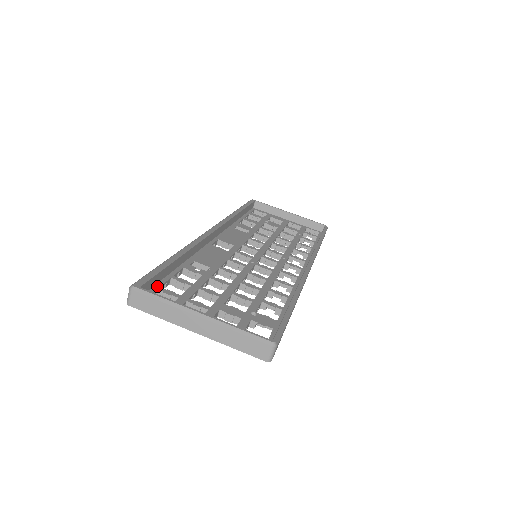
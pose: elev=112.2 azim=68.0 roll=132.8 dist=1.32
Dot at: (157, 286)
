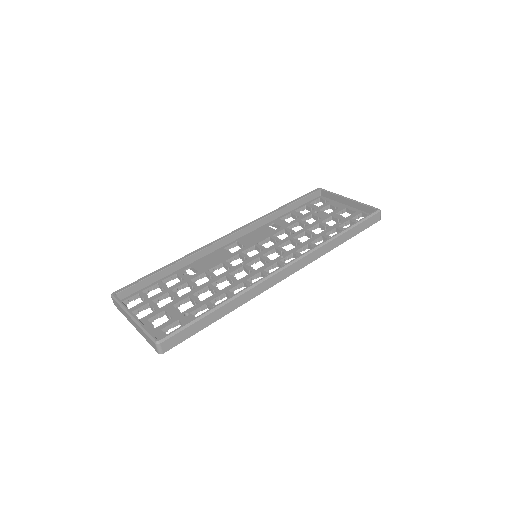
Dot at: (141, 291)
